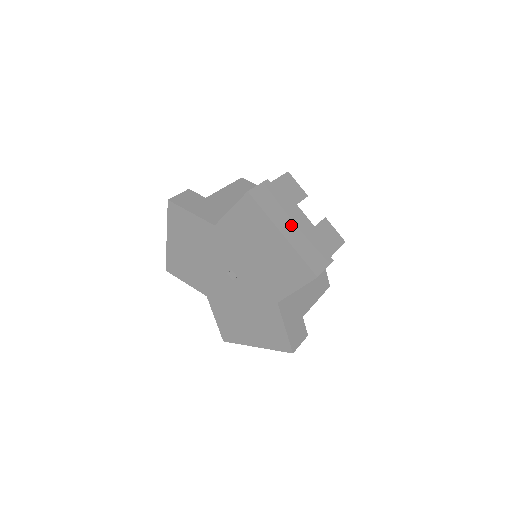
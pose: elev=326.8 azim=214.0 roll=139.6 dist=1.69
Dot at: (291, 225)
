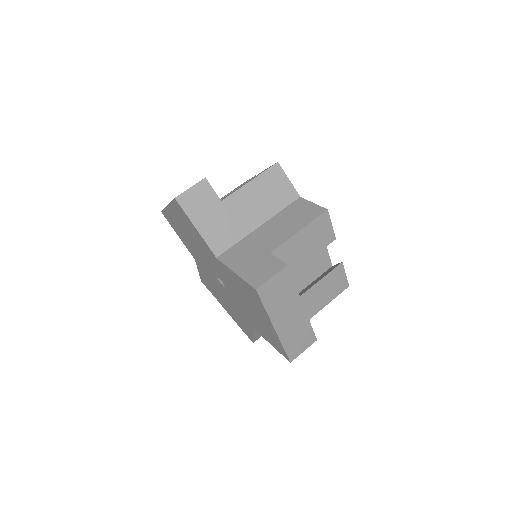
Dot at: (289, 315)
